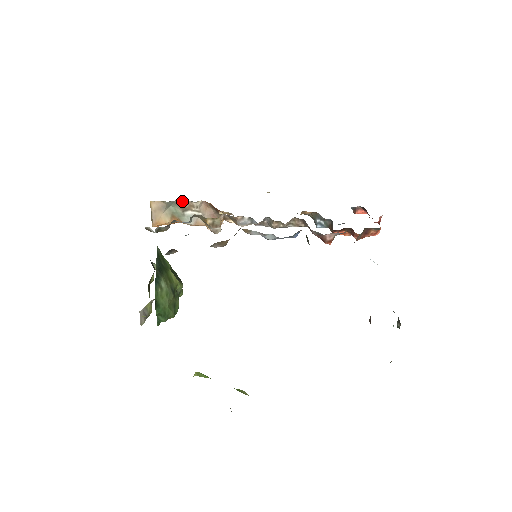
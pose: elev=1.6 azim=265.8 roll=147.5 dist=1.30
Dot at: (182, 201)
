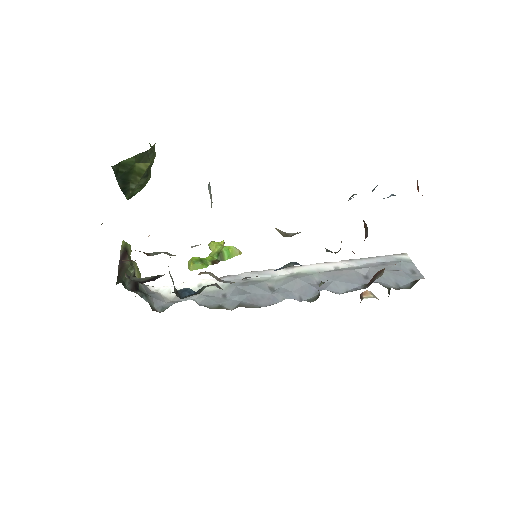
Dot at: occluded
